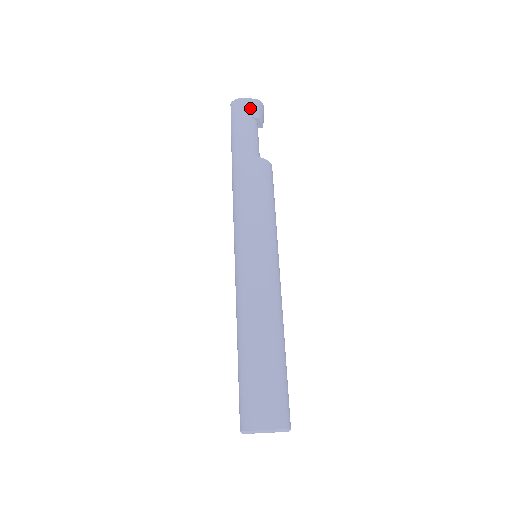
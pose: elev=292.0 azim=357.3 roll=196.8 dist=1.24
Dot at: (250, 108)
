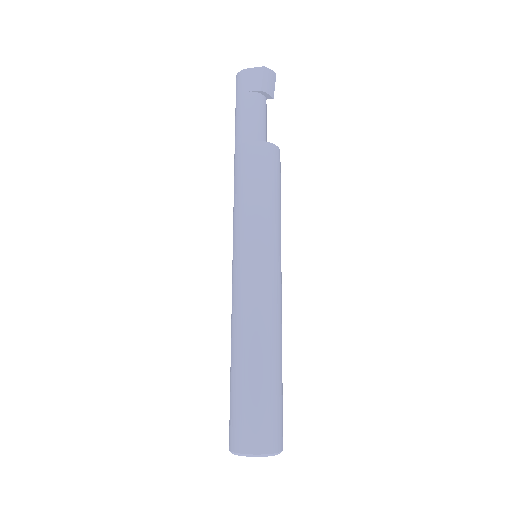
Dot at: (252, 80)
